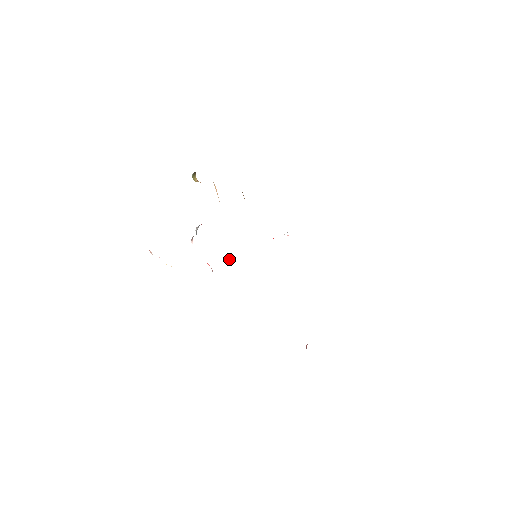
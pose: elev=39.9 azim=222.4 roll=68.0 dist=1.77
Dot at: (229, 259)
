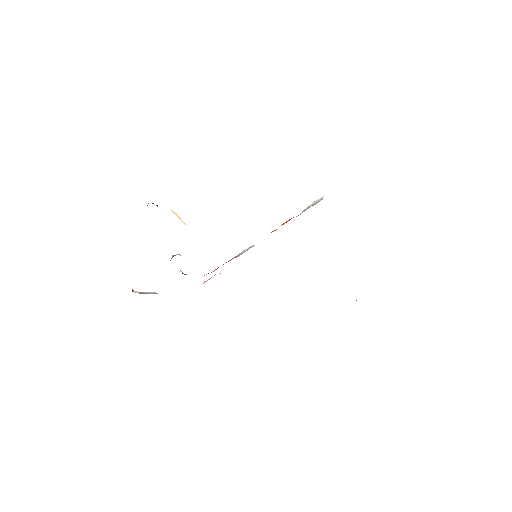
Dot at: occluded
